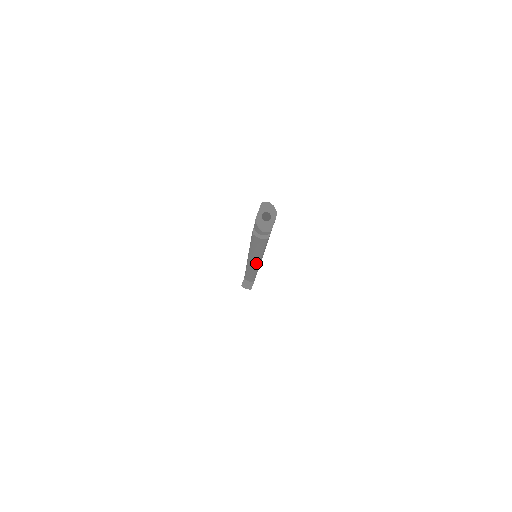
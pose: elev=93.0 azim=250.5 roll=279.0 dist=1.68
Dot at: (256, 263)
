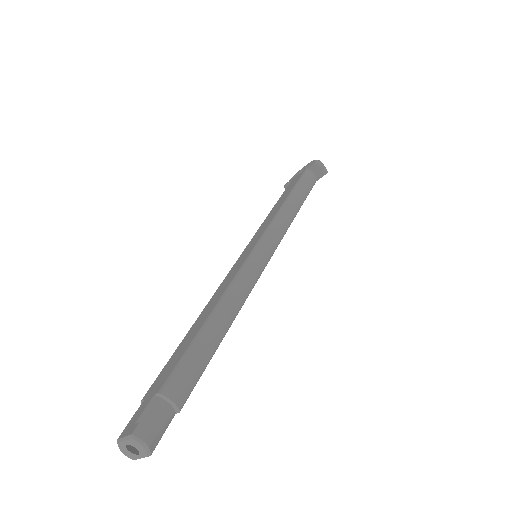
Dot at: occluded
